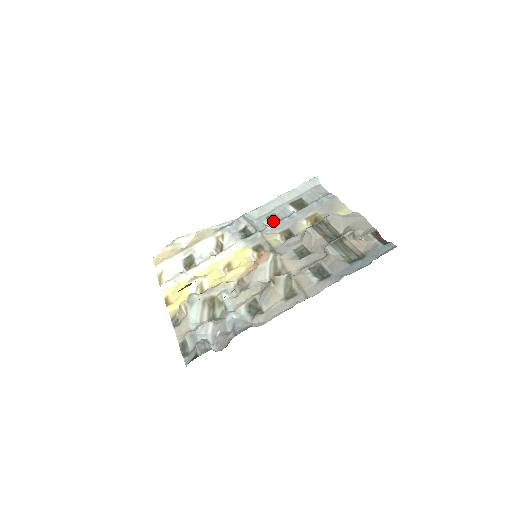
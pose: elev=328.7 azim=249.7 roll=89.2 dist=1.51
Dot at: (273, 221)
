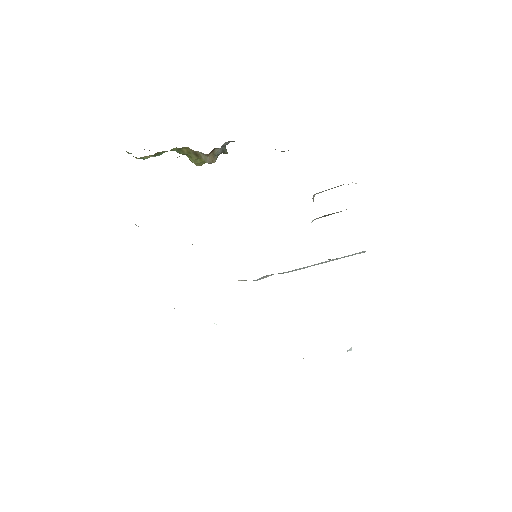
Dot at: occluded
